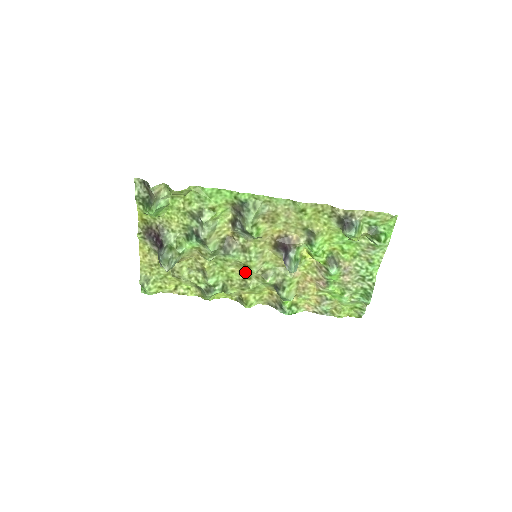
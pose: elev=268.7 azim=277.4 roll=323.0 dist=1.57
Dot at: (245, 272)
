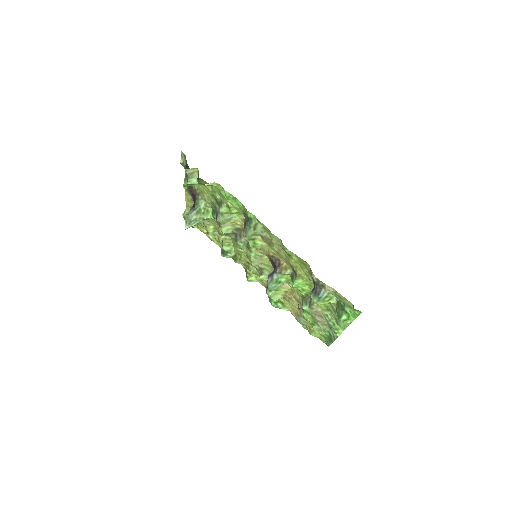
Dot at: occluded
